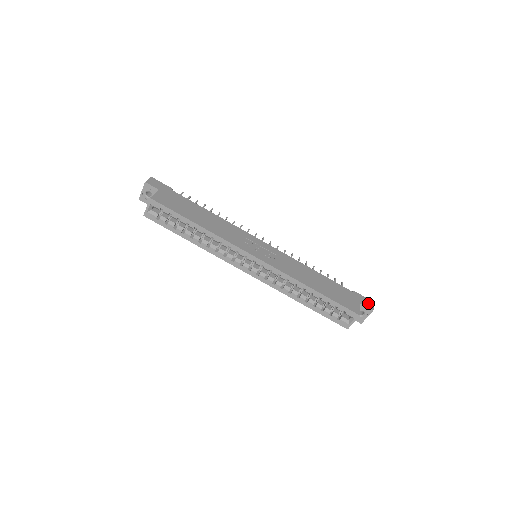
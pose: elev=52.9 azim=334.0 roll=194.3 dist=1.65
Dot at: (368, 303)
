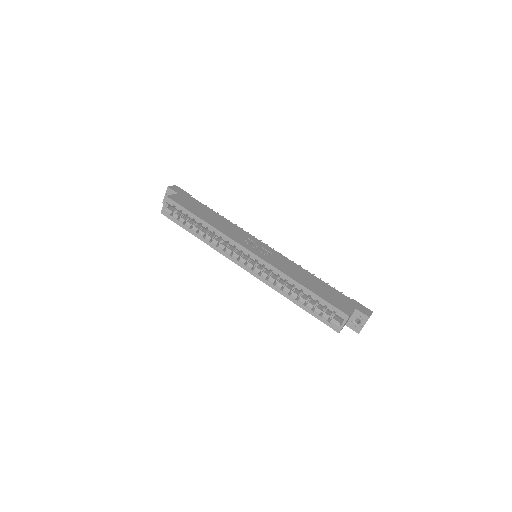
Dot at: (365, 311)
